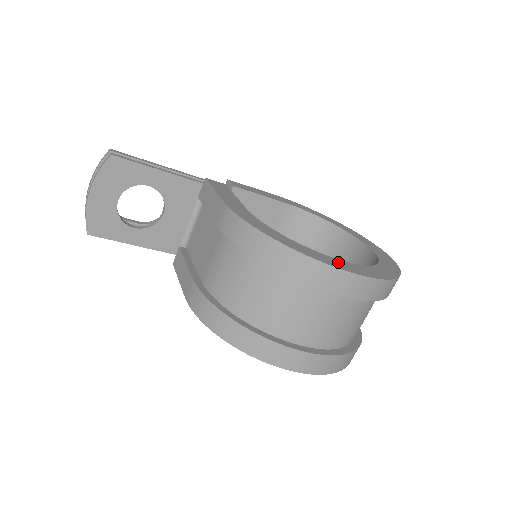
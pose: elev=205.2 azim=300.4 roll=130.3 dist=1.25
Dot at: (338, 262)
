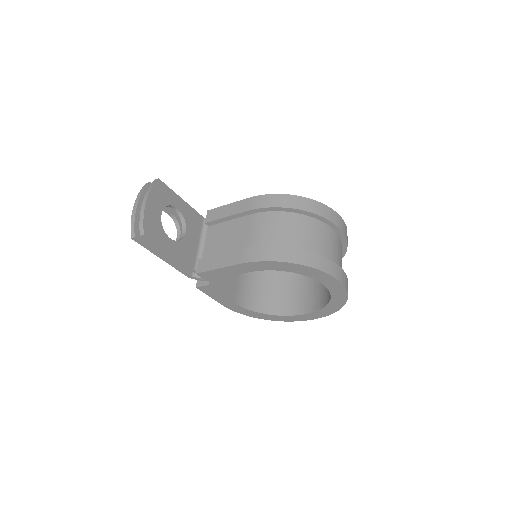
Dot at: occluded
